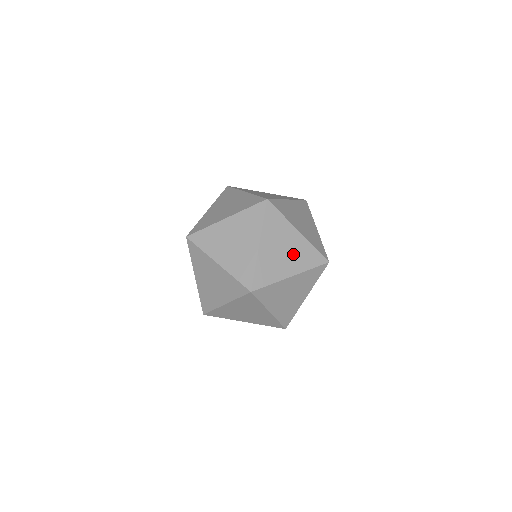
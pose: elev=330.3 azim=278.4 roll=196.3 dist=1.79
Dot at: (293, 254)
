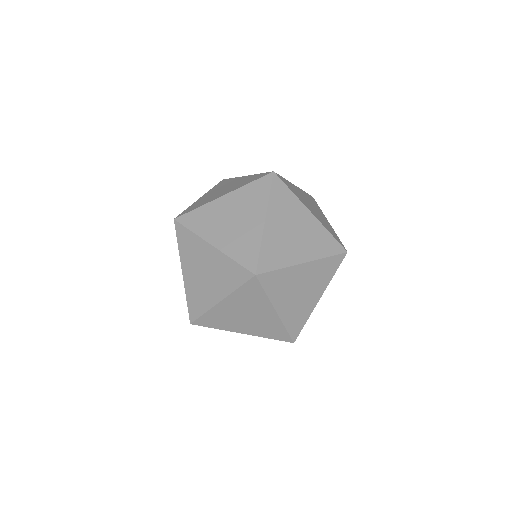
Dot at: (305, 237)
